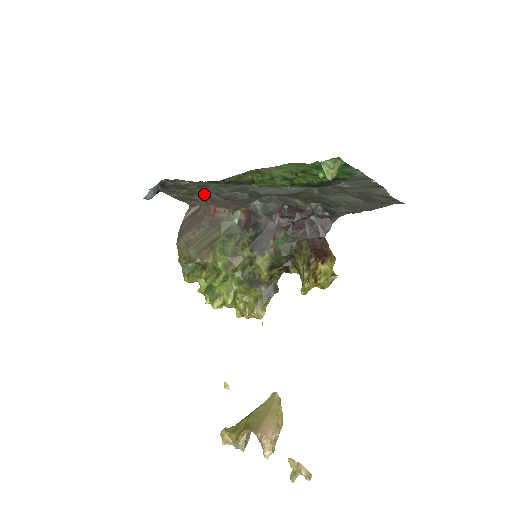
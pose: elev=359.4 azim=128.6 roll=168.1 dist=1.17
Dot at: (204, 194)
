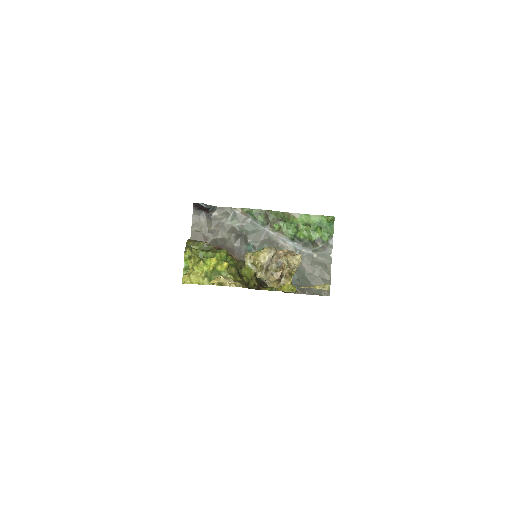
Dot at: (221, 237)
